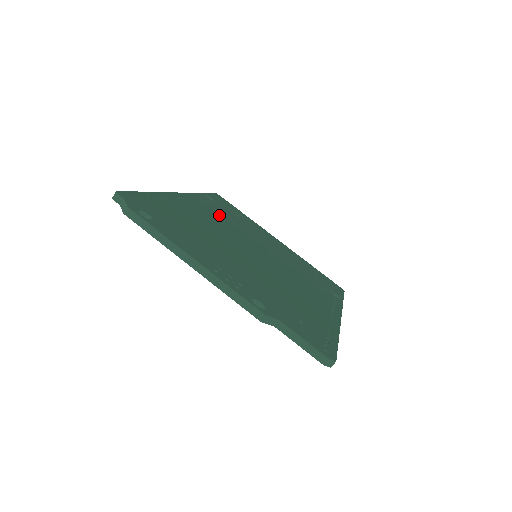
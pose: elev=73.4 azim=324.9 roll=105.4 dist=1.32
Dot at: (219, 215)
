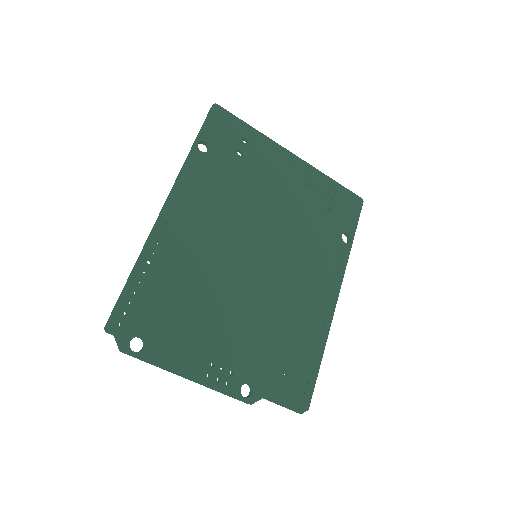
Dot at: (215, 198)
